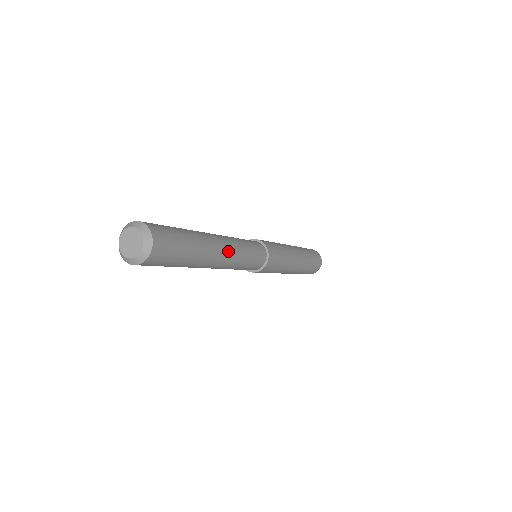
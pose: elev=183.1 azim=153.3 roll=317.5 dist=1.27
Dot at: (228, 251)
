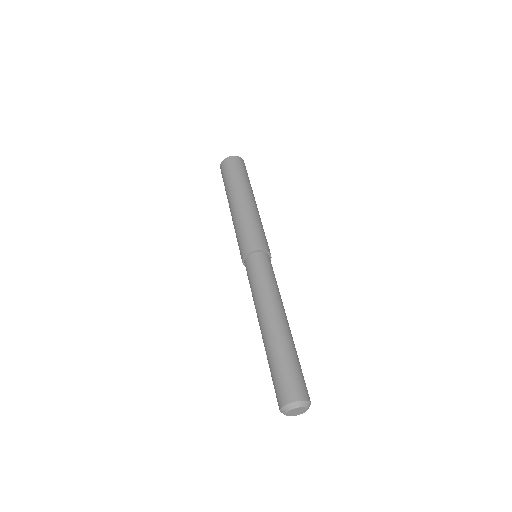
Dot at: (284, 311)
